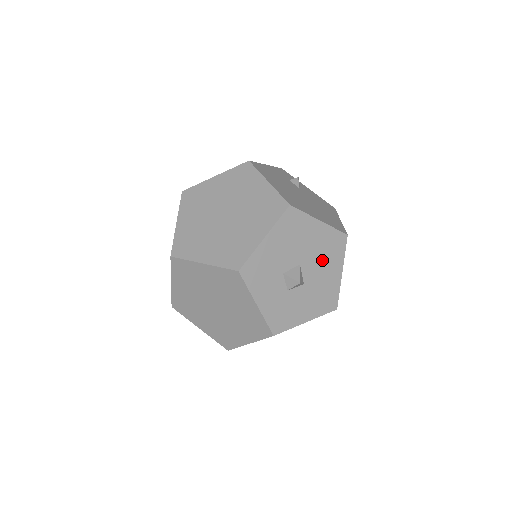
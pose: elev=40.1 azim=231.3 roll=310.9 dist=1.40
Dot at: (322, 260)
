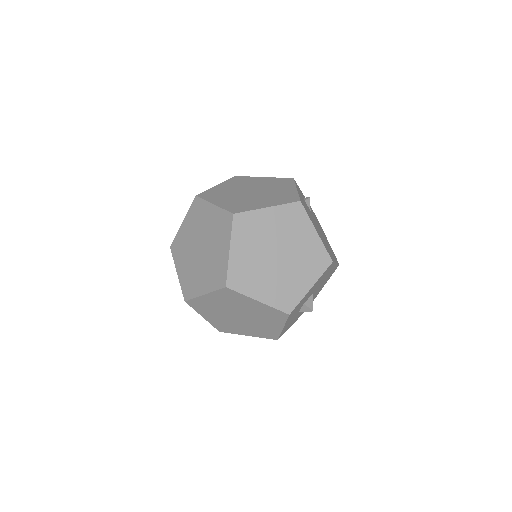
Dot at: (321, 285)
